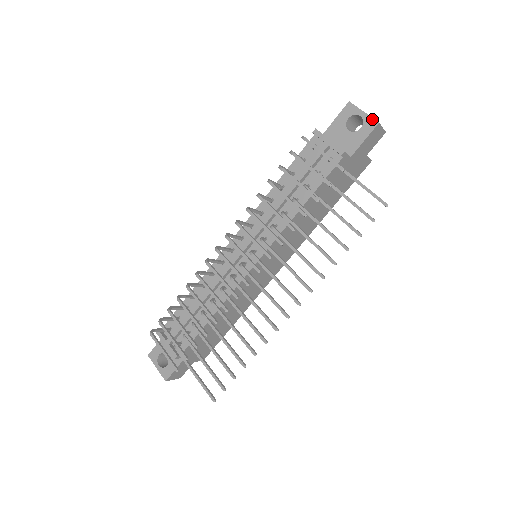
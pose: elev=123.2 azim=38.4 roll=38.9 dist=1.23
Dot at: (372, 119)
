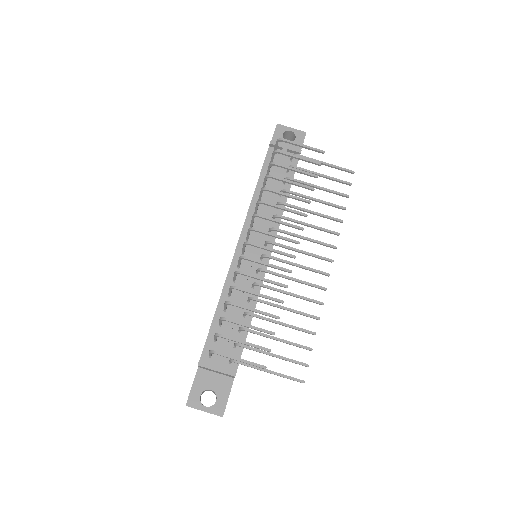
Dot at: (300, 131)
